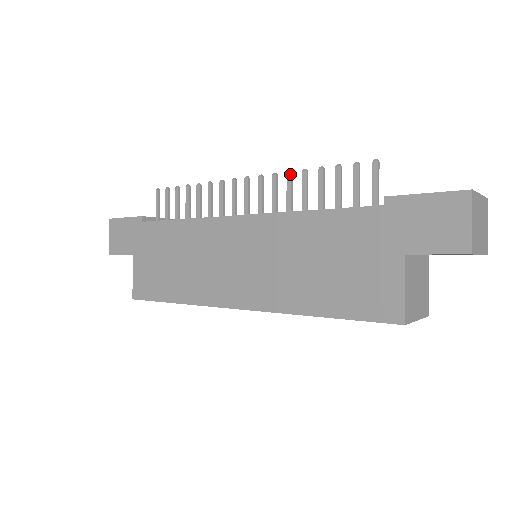
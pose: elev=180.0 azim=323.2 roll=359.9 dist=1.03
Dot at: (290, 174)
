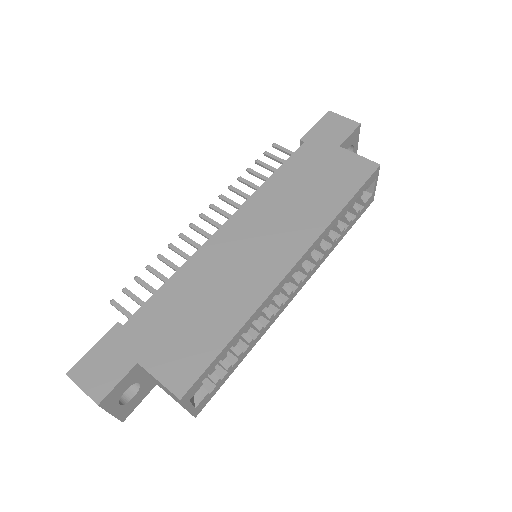
Dot at: (231, 186)
